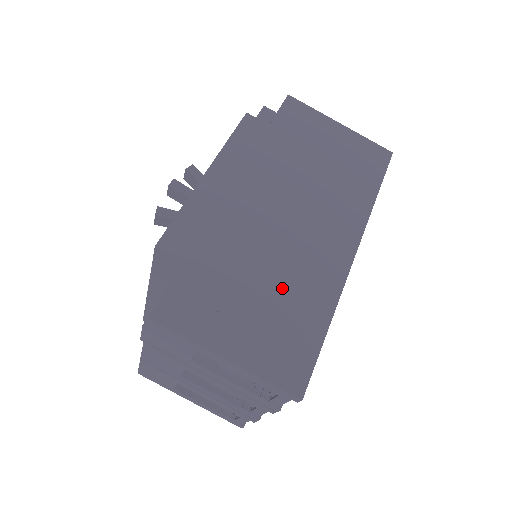
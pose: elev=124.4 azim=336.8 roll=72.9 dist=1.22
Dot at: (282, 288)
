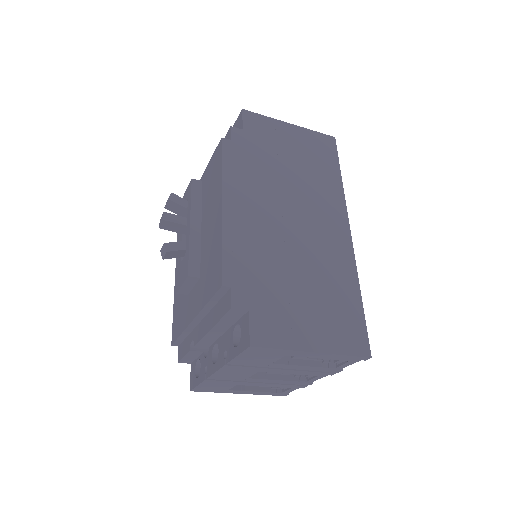
Dot at: (320, 281)
